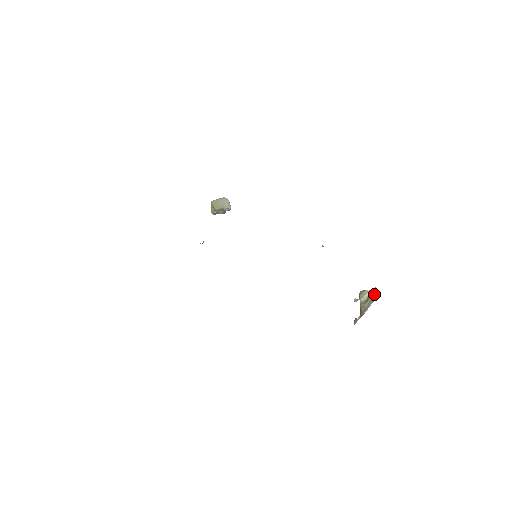
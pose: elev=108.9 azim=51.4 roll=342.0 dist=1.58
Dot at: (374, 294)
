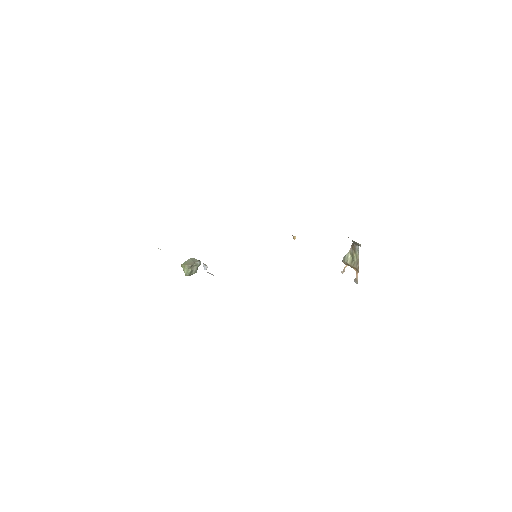
Dot at: (355, 247)
